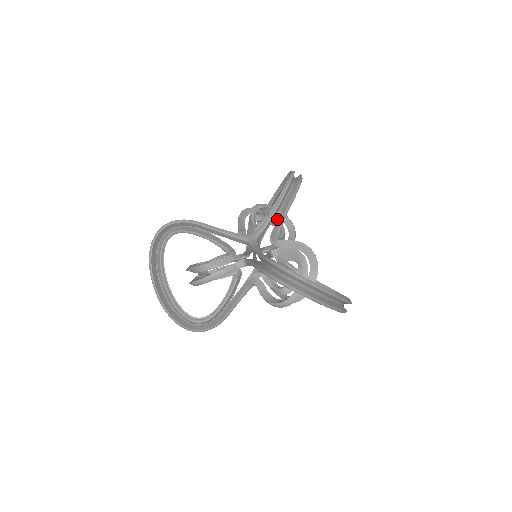
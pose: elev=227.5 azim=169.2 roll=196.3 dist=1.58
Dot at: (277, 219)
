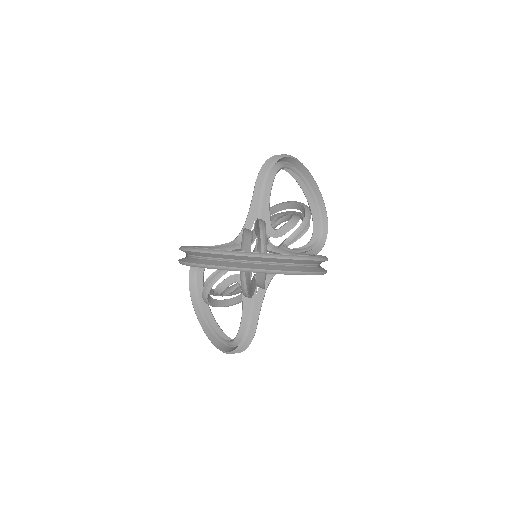
Dot at: occluded
